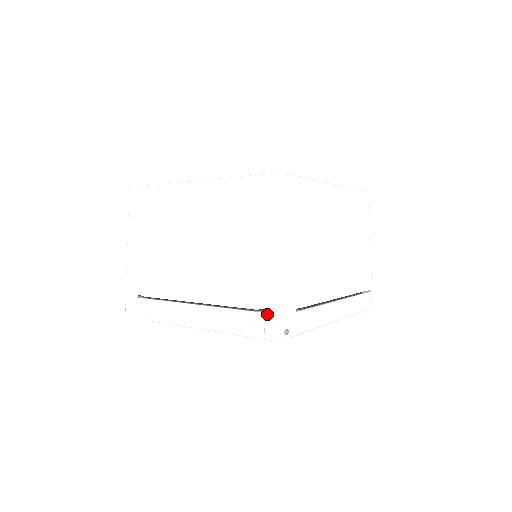
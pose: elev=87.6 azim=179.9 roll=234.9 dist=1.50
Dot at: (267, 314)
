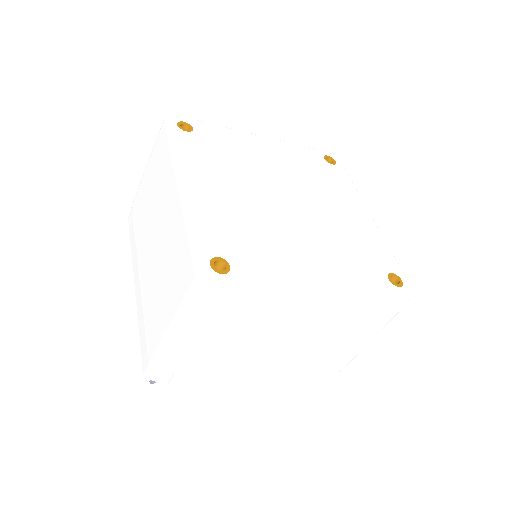
Dot at: (147, 357)
